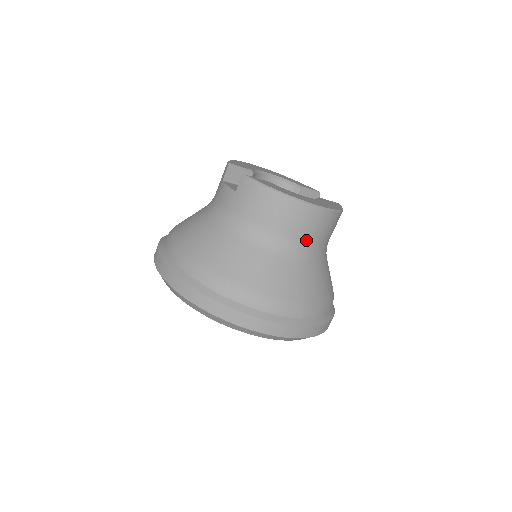
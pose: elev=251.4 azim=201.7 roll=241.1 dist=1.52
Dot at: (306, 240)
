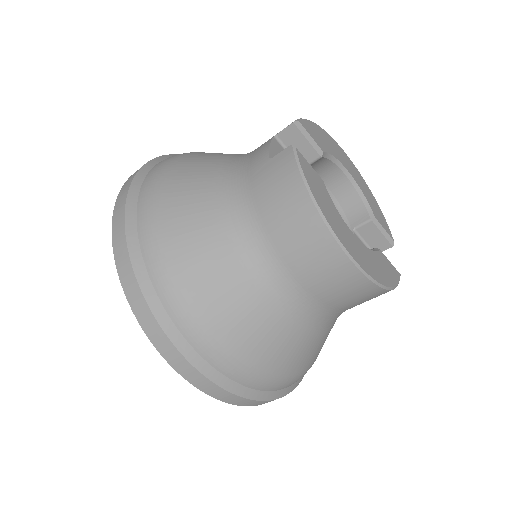
Dot at: (307, 289)
